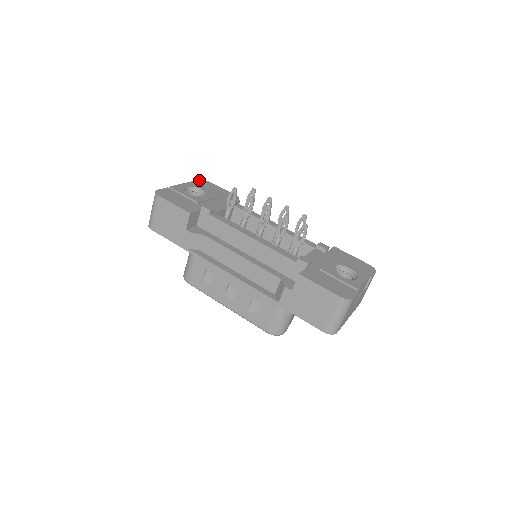
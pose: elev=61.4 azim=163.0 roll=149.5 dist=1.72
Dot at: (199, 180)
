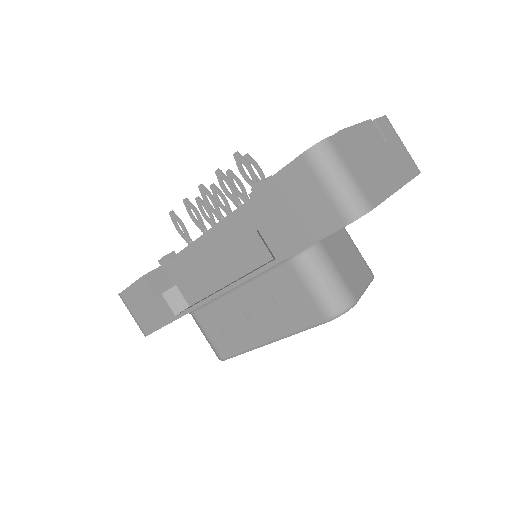
Dot at: occluded
